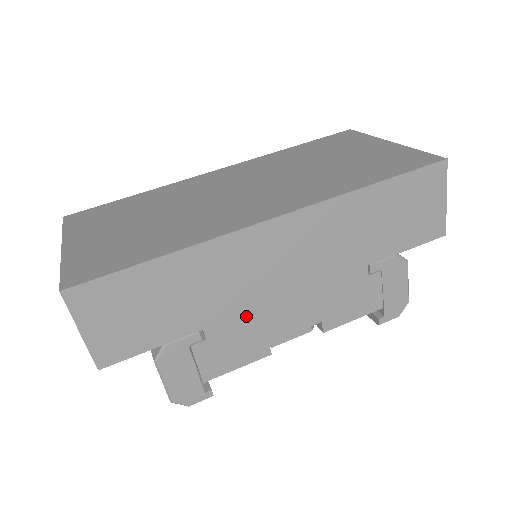
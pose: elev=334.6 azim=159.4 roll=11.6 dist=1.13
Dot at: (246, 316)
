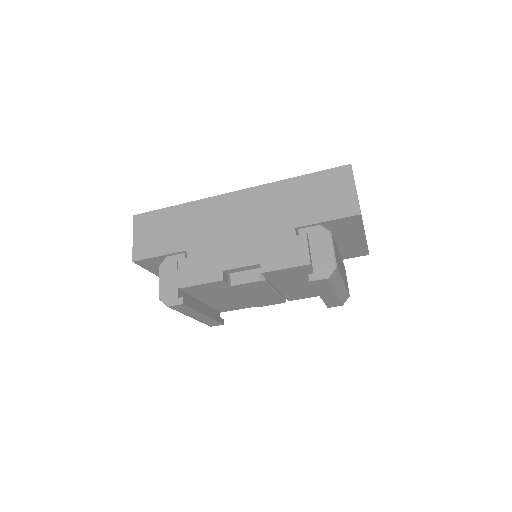
Dot at: (212, 247)
